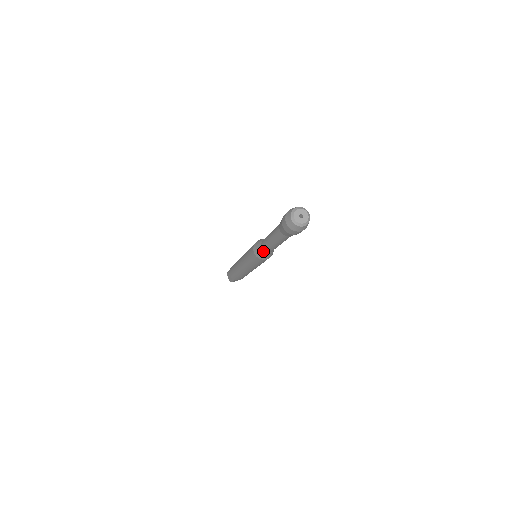
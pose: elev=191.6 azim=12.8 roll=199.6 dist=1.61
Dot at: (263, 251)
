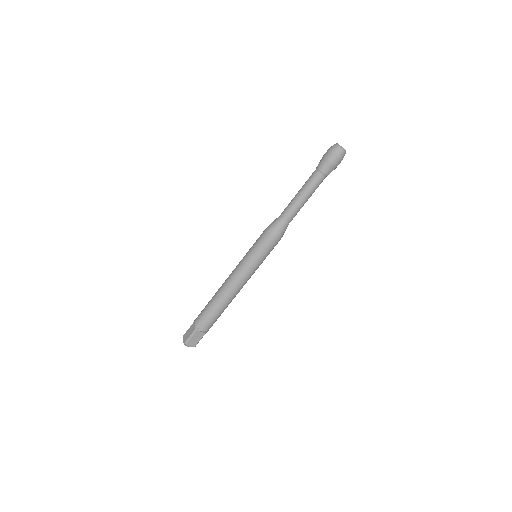
Dot at: (280, 220)
